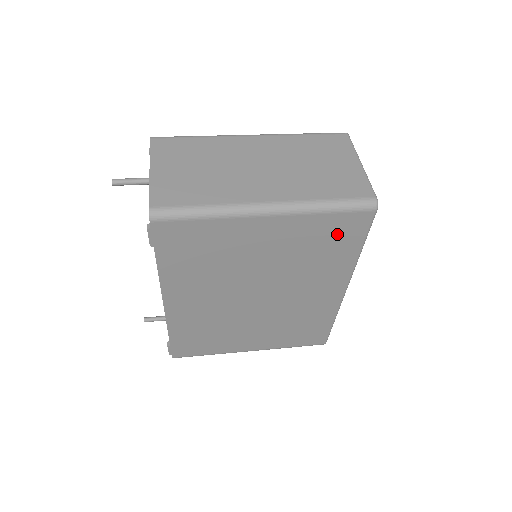
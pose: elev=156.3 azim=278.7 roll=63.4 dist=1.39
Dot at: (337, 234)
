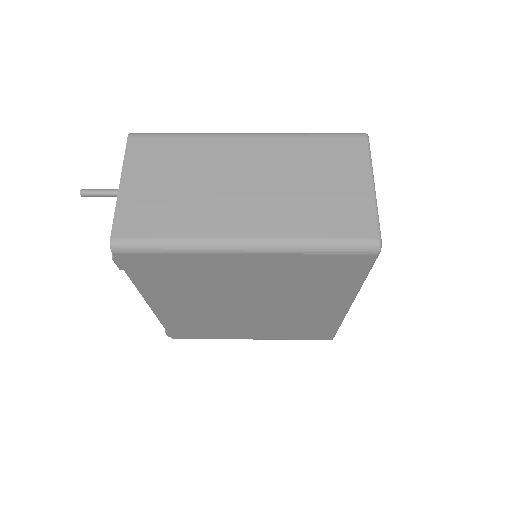
Dot at: (332, 269)
